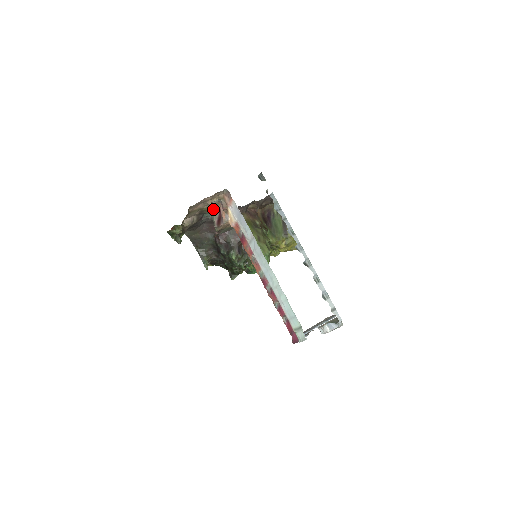
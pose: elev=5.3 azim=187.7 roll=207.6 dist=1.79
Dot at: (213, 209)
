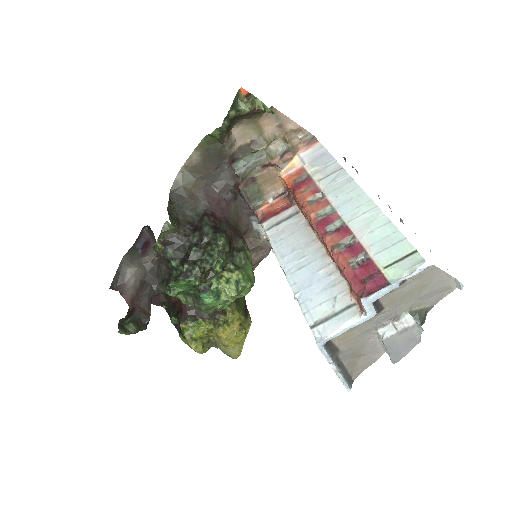
Dot at: (264, 156)
